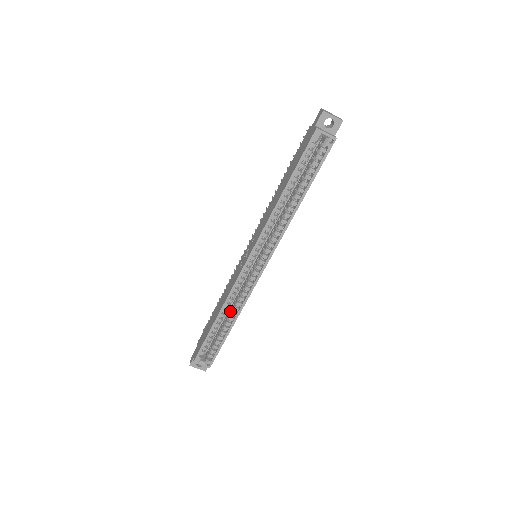
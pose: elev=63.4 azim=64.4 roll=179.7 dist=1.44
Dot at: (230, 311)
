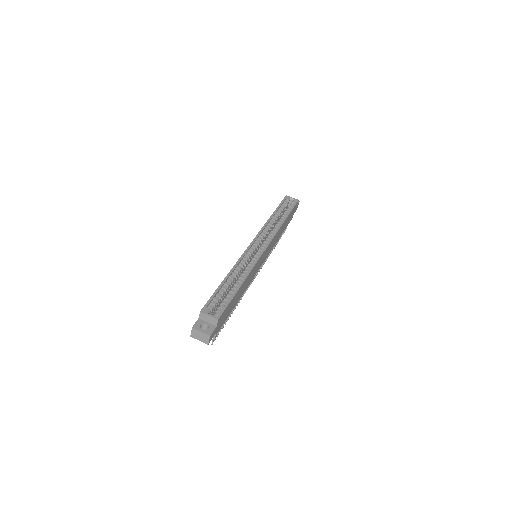
Dot at: occluded
